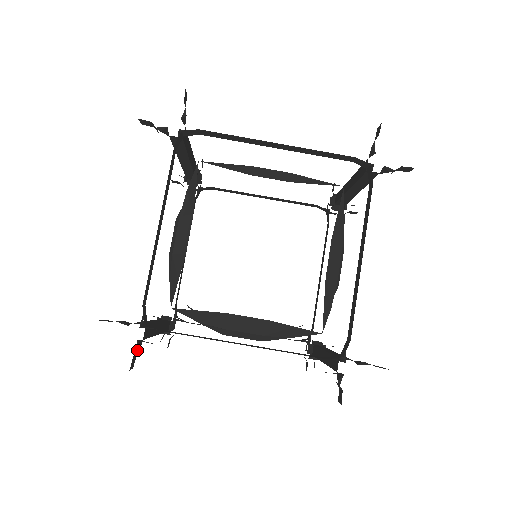
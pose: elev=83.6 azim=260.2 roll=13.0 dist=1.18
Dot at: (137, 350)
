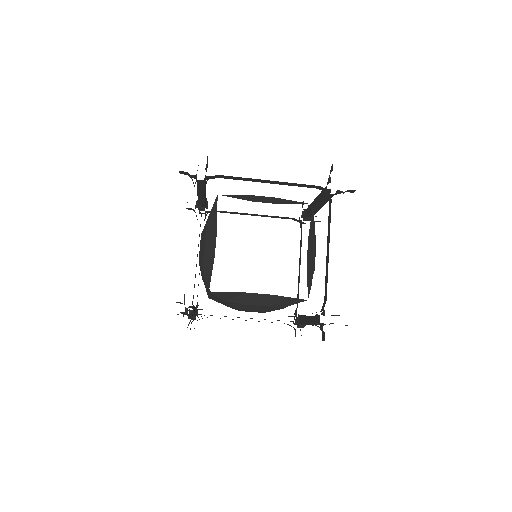
Dot at: occluded
